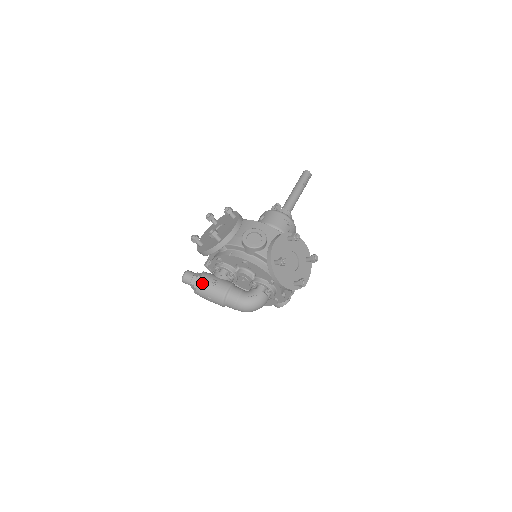
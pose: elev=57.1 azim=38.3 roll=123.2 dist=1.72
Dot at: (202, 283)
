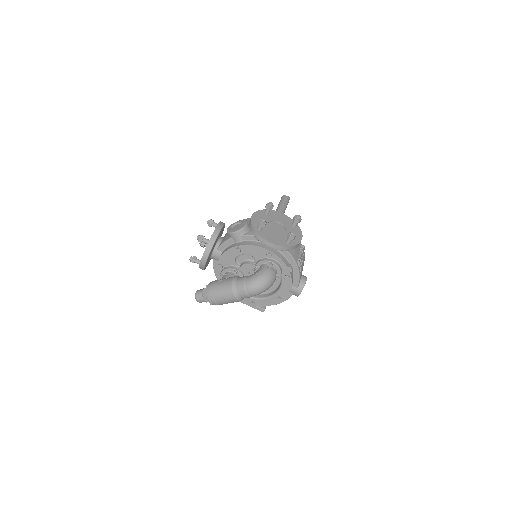
Dot at: (210, 287)
